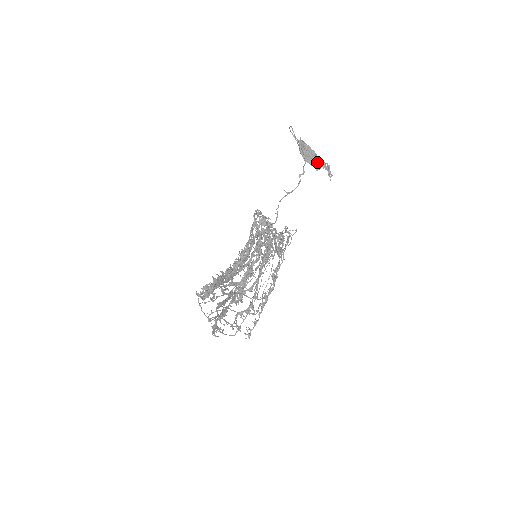
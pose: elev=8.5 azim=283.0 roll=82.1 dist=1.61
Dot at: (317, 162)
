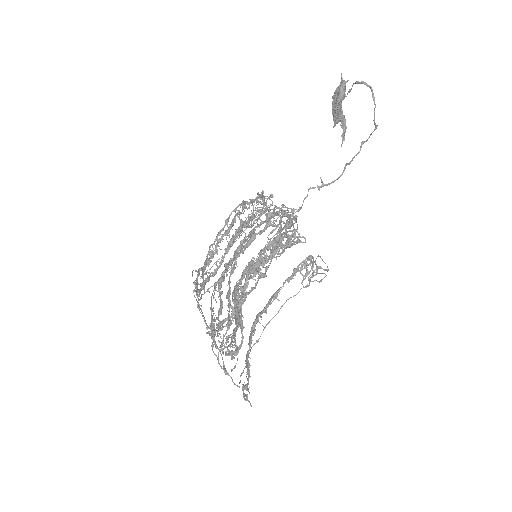
Dot at: (339, 114)
